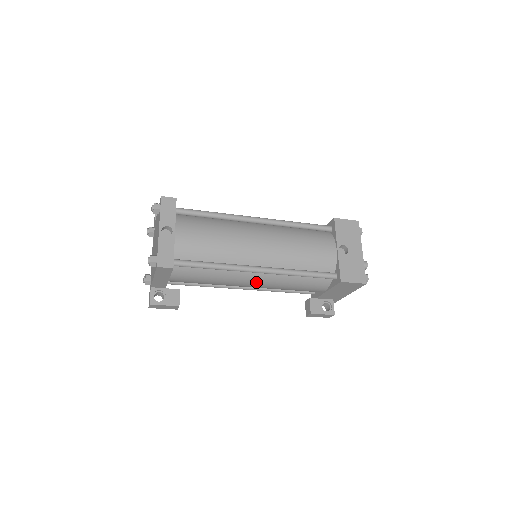
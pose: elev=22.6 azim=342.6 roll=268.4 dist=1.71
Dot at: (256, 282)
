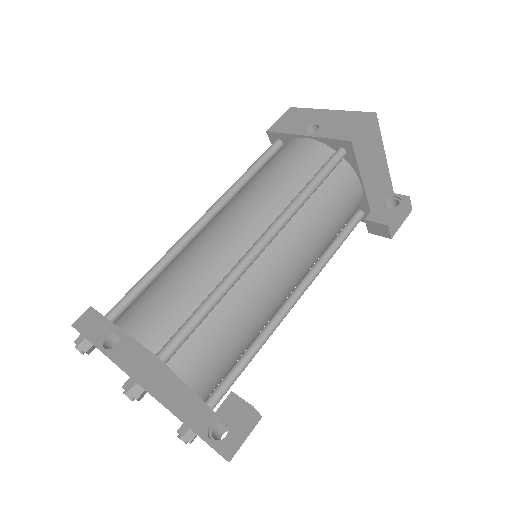
Dot at: (284, 264)
